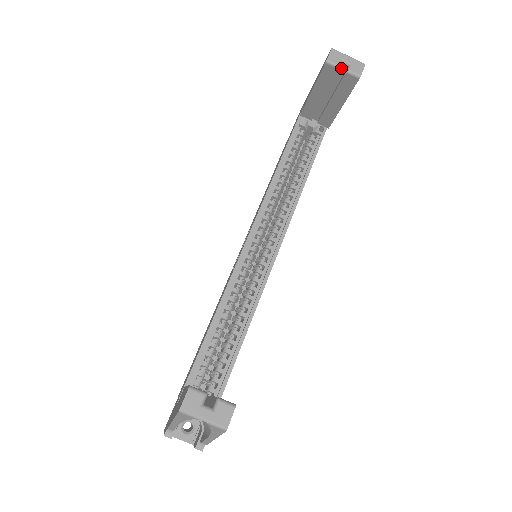
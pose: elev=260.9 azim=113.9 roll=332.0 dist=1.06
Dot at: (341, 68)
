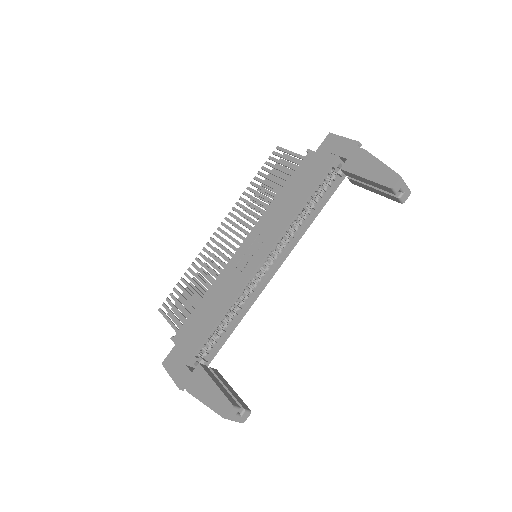
Dot at: occluded
